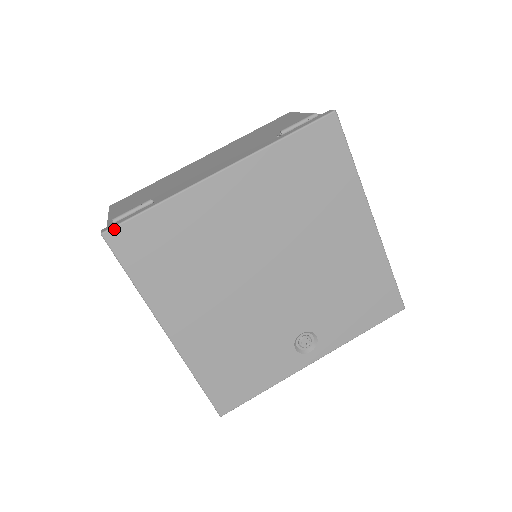
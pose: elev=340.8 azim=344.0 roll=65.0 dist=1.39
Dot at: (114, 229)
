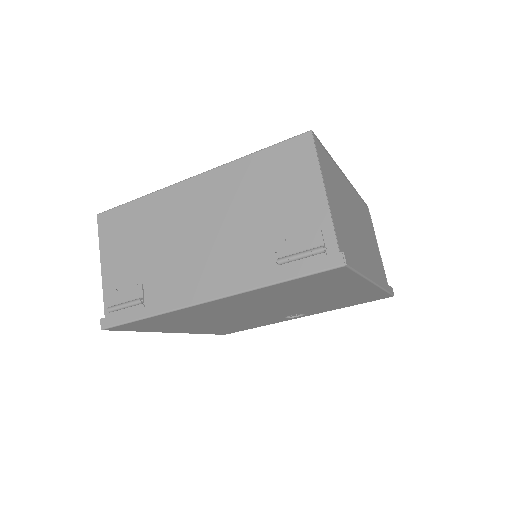
Dot at: (112, 328)
